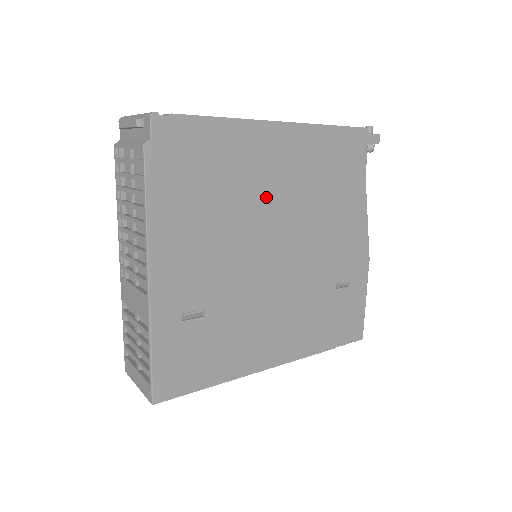
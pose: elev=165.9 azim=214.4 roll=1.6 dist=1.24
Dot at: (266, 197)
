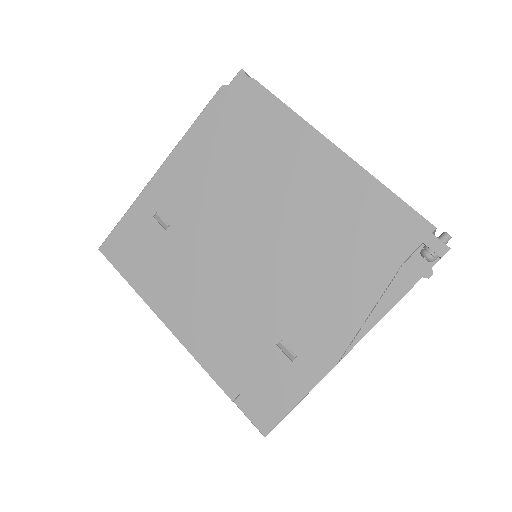
Dot at: (275, 192)
